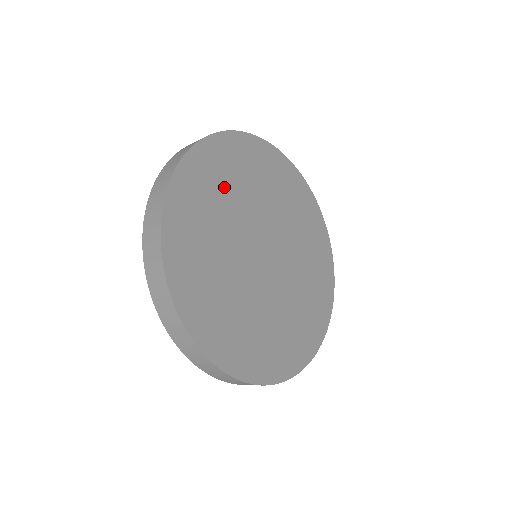
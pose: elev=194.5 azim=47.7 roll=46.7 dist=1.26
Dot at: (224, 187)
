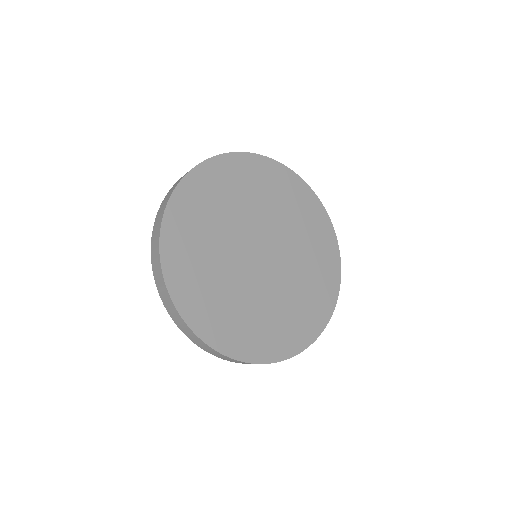
Dot at: (201, 255)
